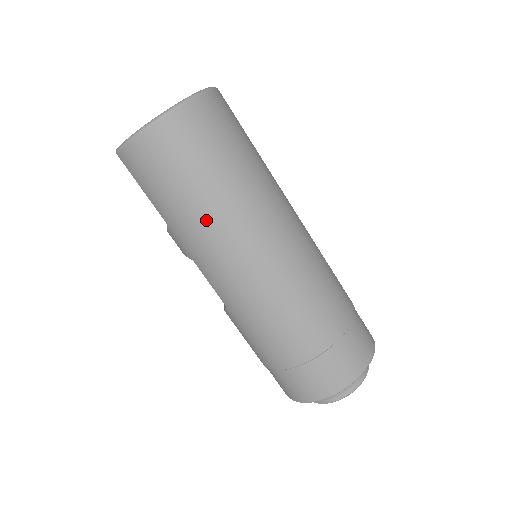
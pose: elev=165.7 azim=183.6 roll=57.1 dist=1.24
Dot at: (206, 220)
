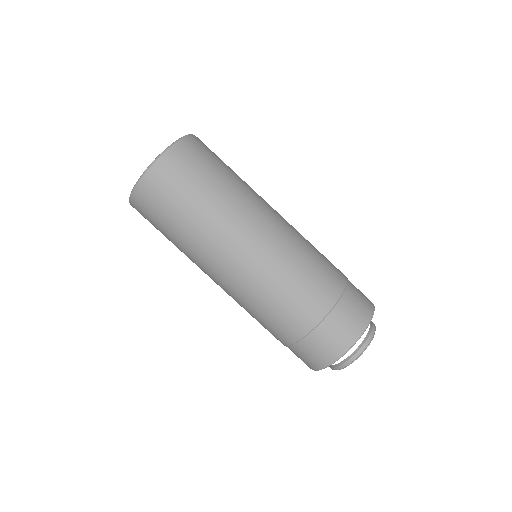
Dot at: (188, 249)
